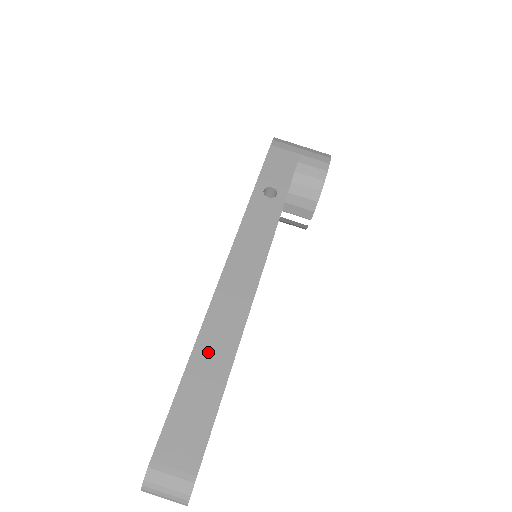
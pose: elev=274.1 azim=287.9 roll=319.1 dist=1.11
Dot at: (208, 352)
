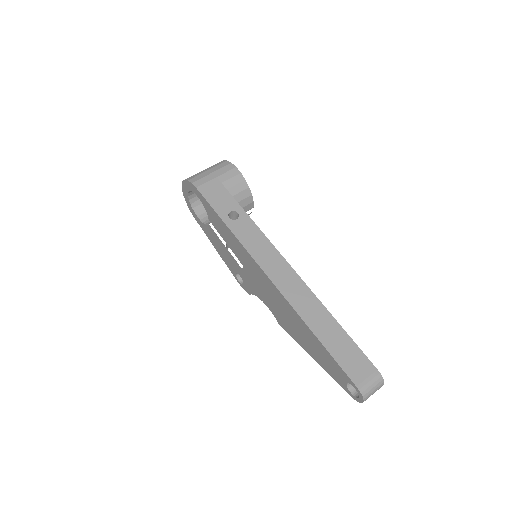
Dot at: (316, 322)
